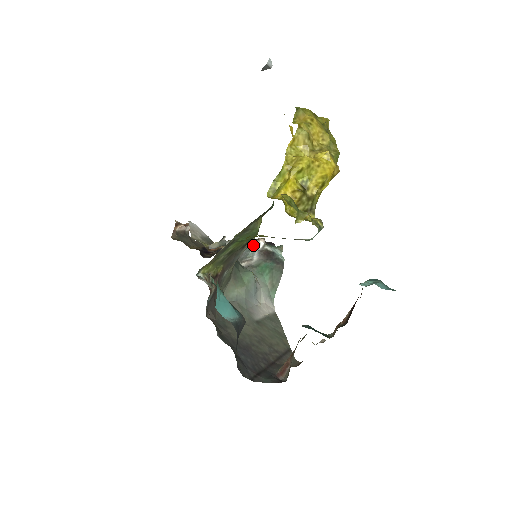
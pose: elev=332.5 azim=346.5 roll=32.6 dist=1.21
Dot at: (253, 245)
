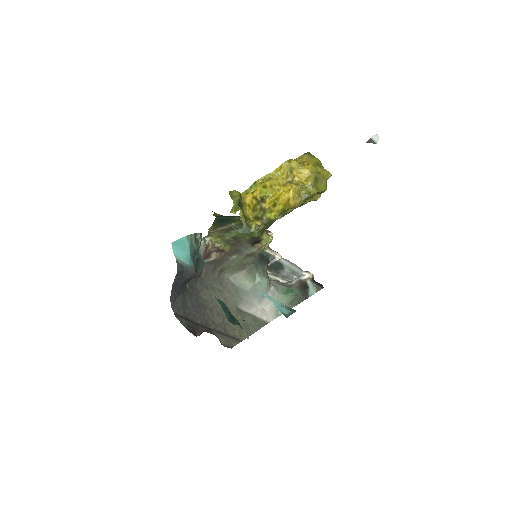
Dot at: (298, 272)
